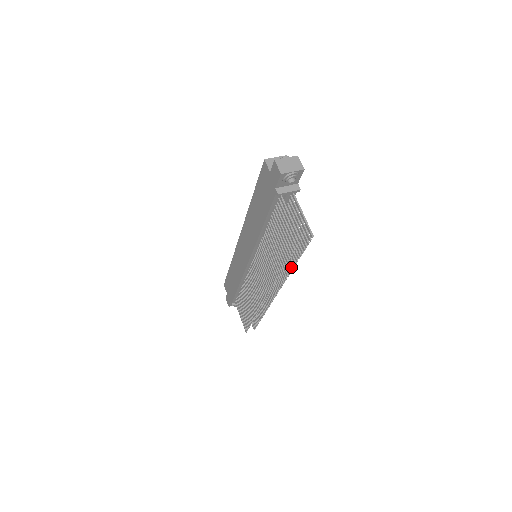
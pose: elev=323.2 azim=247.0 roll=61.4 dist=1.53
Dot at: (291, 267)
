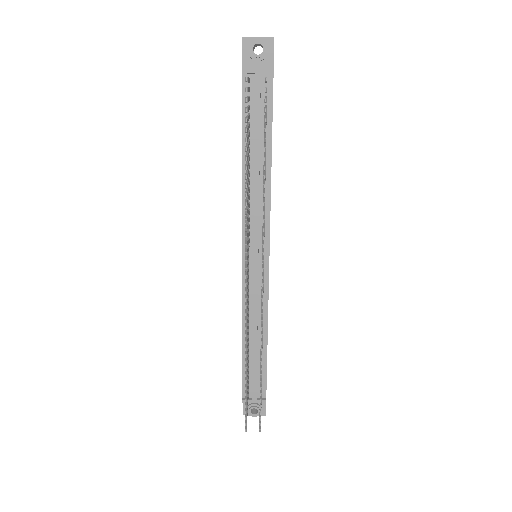
Dot at: (263, 184)
